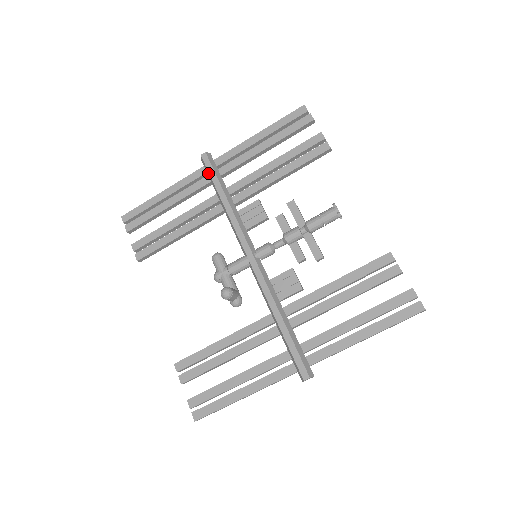
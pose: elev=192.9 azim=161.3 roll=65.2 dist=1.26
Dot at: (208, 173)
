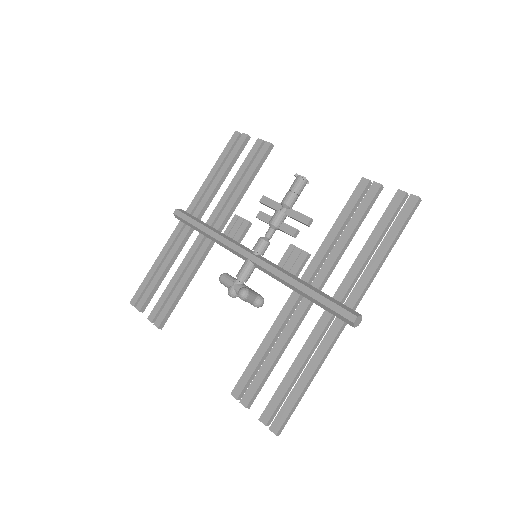
Dot at: (185, 222)
